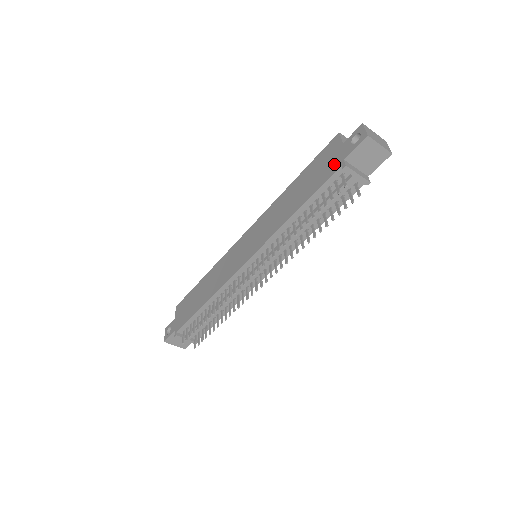
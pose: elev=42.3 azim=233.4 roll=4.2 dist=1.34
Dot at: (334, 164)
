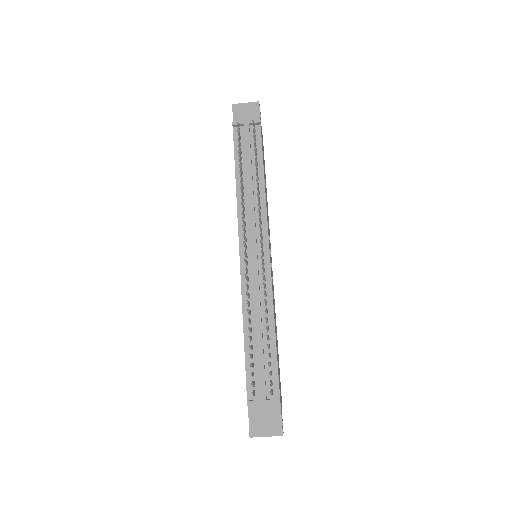
Dot at: occluded
